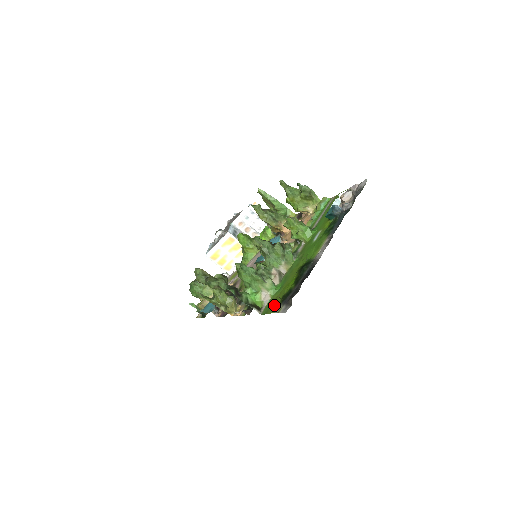
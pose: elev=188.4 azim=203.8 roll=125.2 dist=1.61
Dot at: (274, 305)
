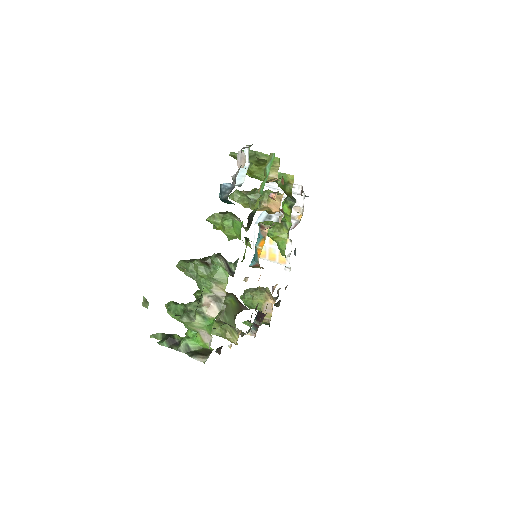
Dot at: occluded
